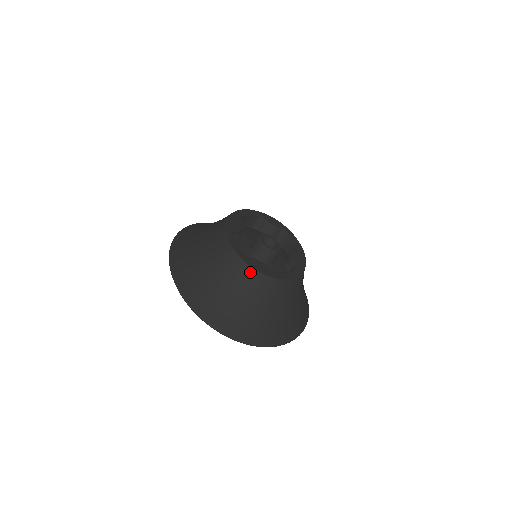
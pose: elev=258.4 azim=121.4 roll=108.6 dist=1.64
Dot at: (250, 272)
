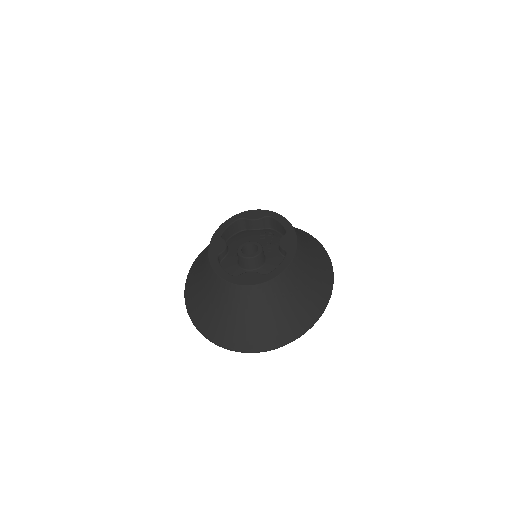
Dot at: (244, 290)
